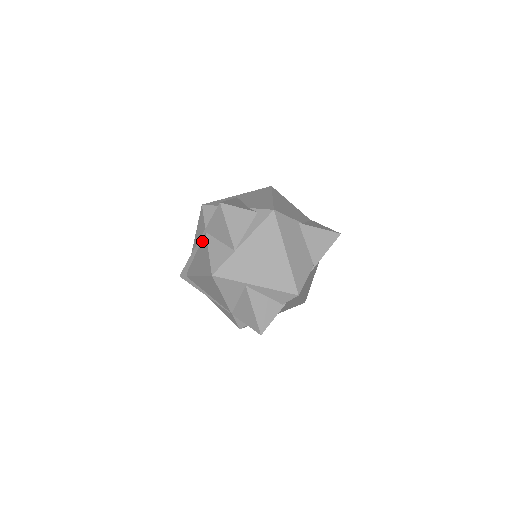
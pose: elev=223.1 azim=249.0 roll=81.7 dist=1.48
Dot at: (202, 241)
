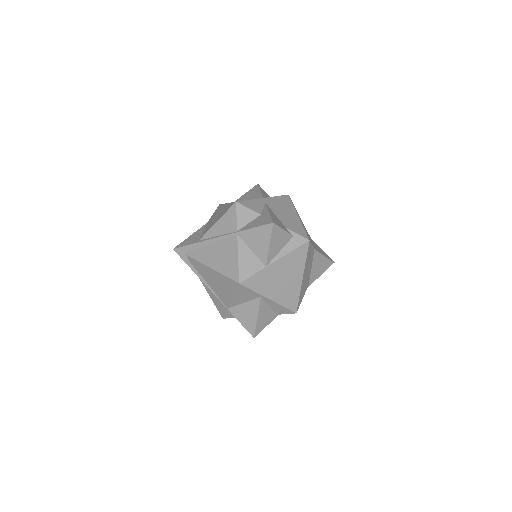
Dot at: (228, 239)
